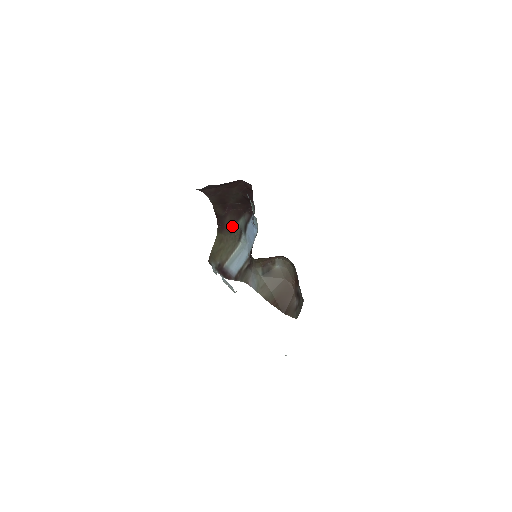
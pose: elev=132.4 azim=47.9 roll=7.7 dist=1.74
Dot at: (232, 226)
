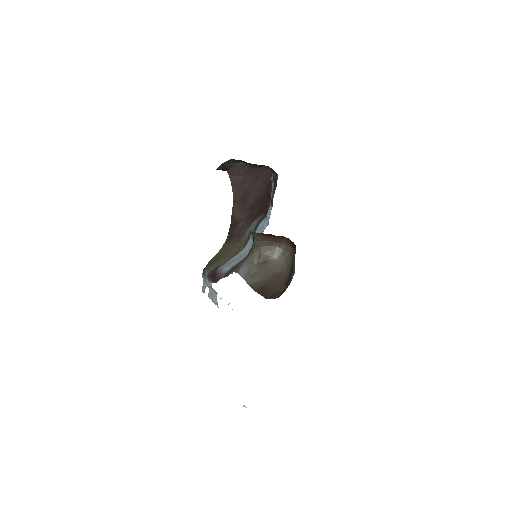
Dot at: (242, 233)
